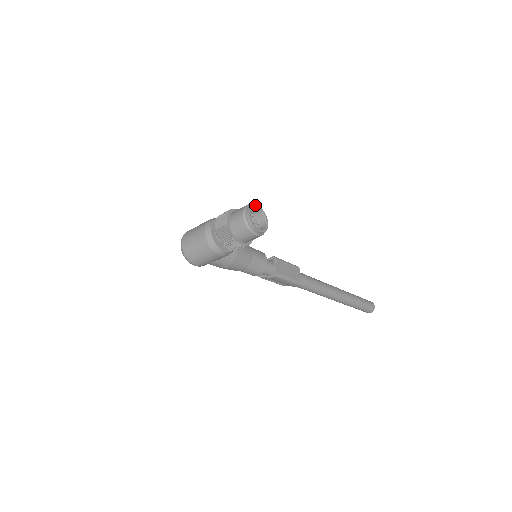
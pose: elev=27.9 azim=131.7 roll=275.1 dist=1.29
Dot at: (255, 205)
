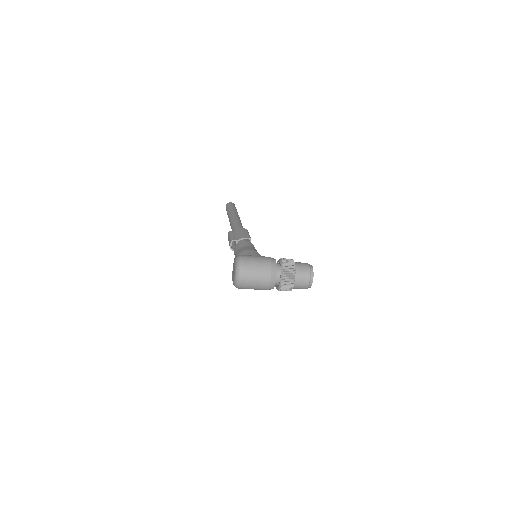
Dot at: (312, 267)
